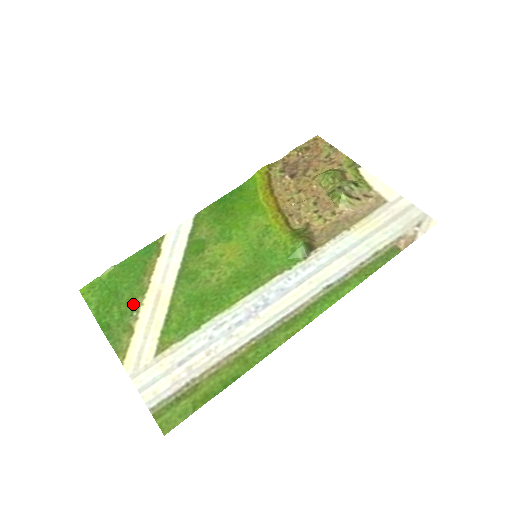
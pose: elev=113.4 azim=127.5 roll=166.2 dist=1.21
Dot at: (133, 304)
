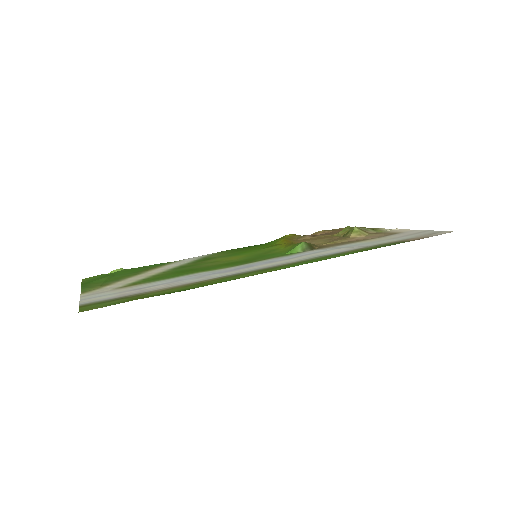
Dot at: (122, 278)
